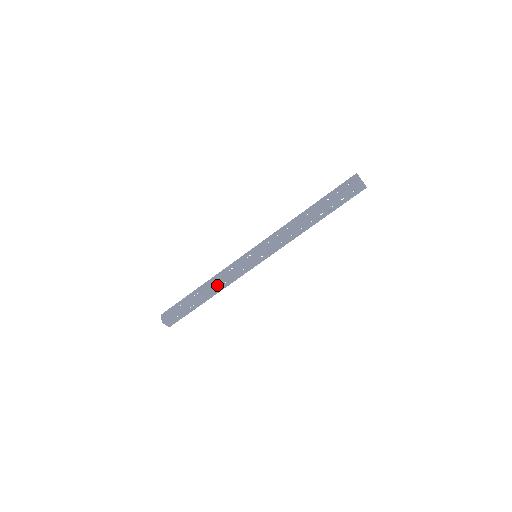
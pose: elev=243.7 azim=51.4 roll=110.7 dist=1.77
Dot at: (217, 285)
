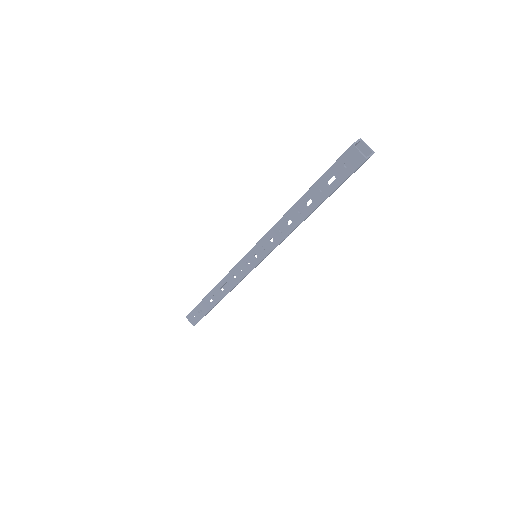
Dot at: (229, 291)
